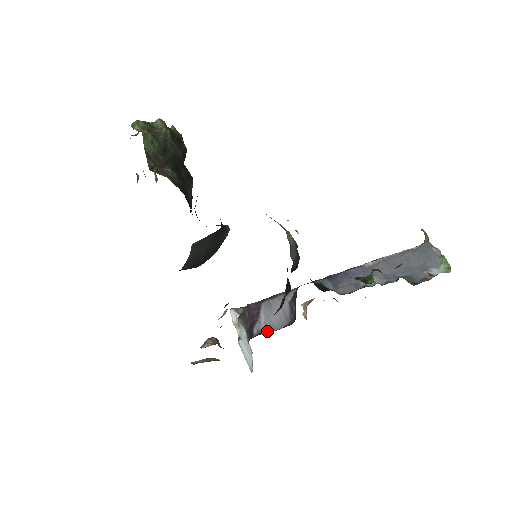
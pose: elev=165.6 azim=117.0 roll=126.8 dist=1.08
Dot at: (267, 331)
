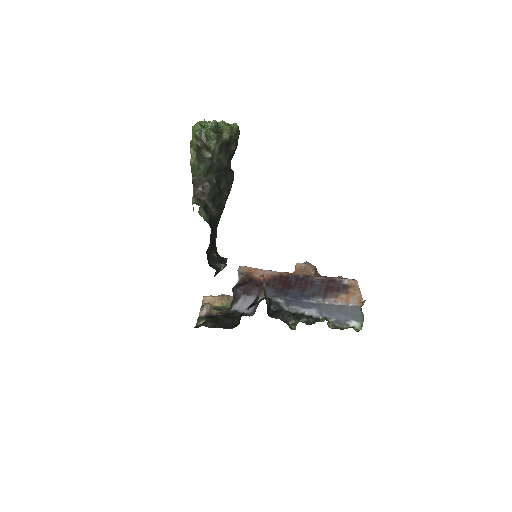
Dot at: (239, 311)
